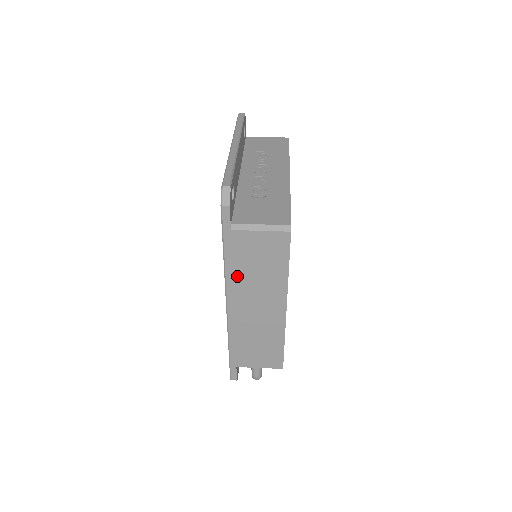
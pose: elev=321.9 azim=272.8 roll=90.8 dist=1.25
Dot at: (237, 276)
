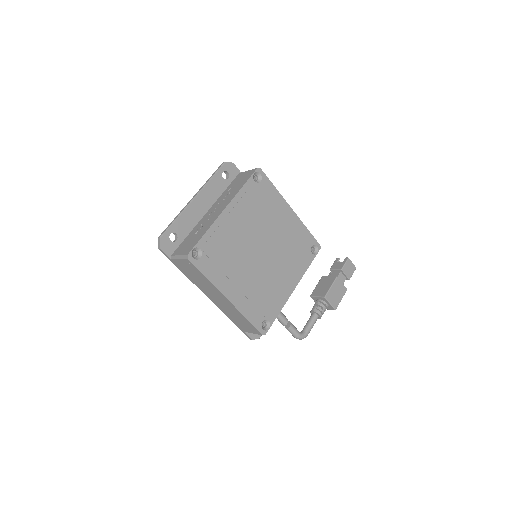
Dot at: (195, 281)
